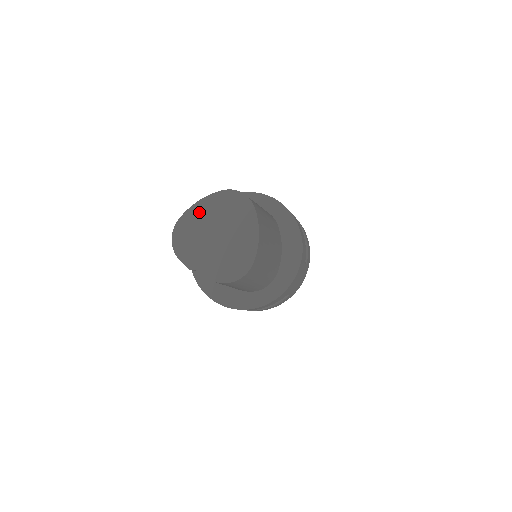
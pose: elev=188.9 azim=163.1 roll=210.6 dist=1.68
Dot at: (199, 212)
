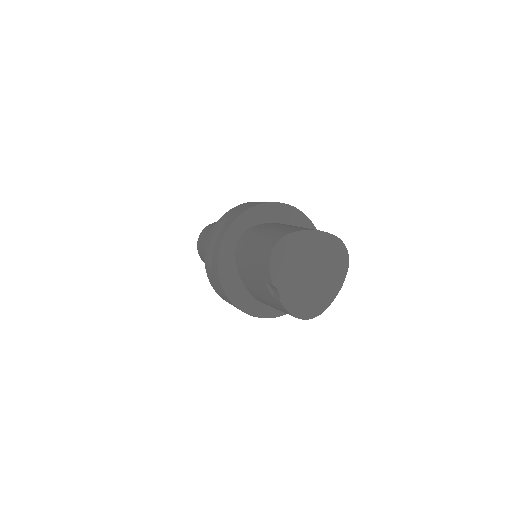
Dot at: (309, 240)
